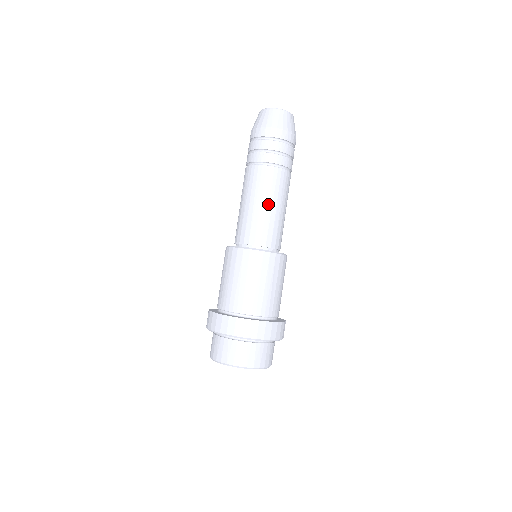
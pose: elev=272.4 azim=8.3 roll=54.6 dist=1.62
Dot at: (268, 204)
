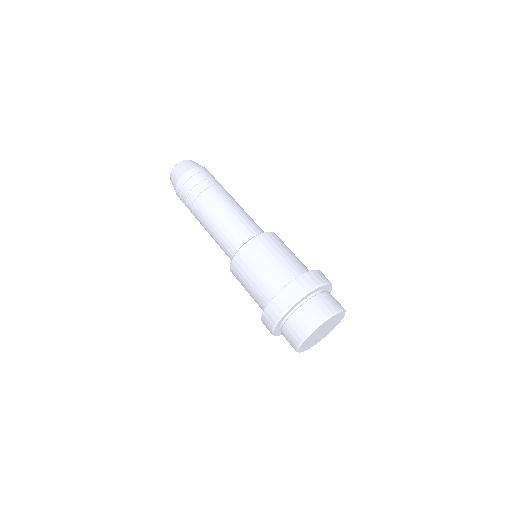
Dot at: (232, 210)
